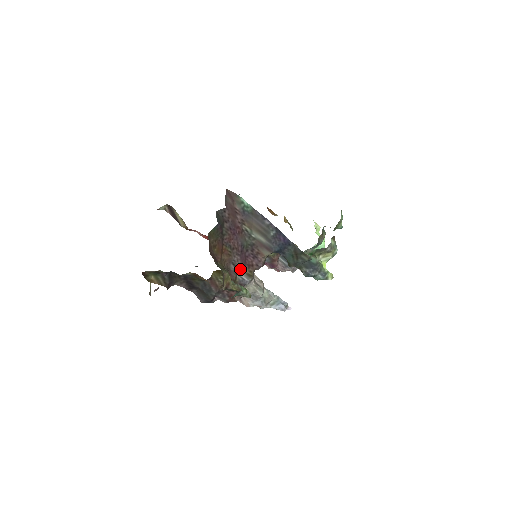
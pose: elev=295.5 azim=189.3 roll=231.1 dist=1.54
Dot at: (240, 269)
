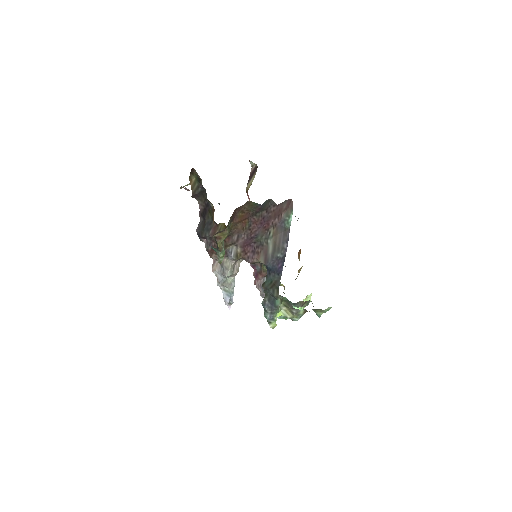
Dot at: (238, 245)
